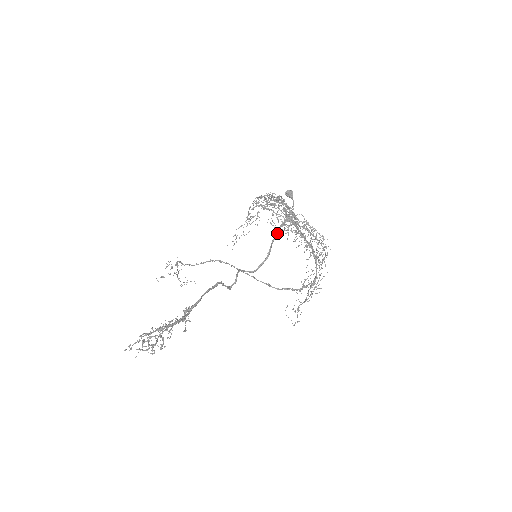
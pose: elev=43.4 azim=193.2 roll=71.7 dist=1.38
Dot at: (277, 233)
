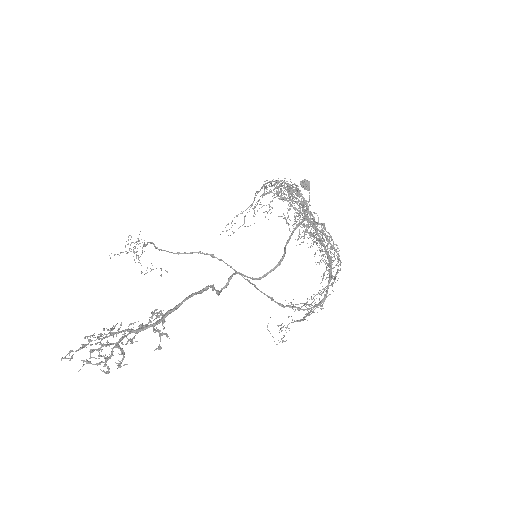
Dot at: (292, 233)
